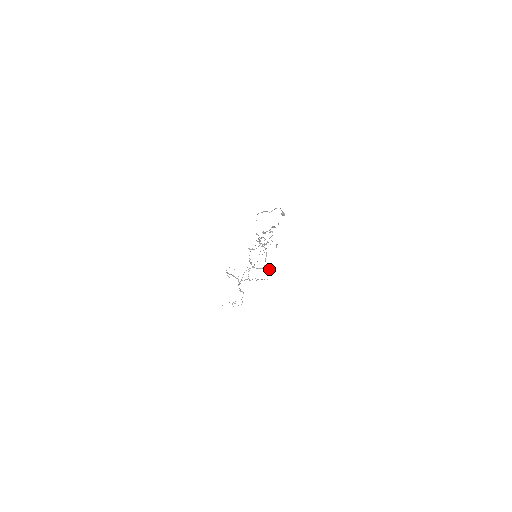
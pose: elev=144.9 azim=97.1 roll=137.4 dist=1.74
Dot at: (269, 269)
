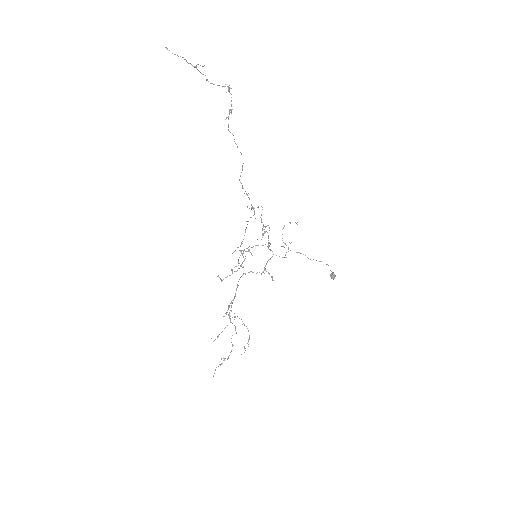
Dot at: occluded
